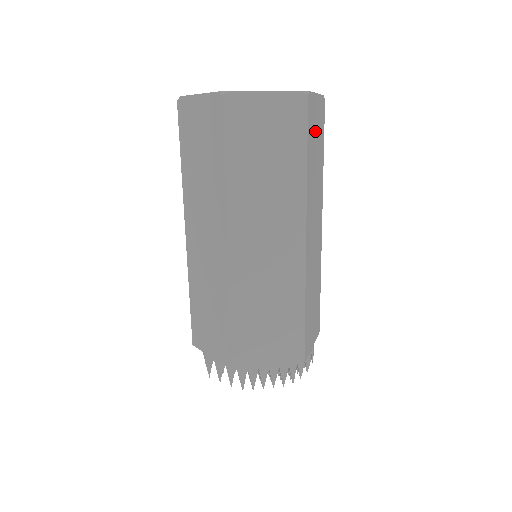
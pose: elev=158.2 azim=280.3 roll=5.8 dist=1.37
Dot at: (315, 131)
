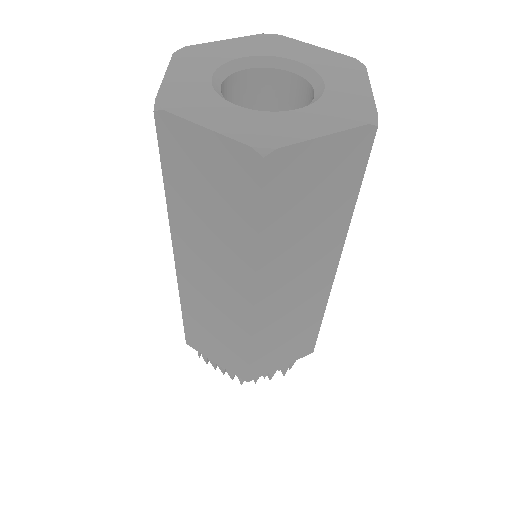
Dot at: (308, 187)
